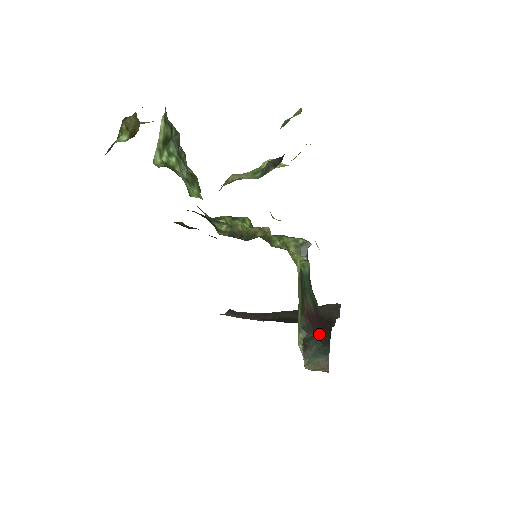
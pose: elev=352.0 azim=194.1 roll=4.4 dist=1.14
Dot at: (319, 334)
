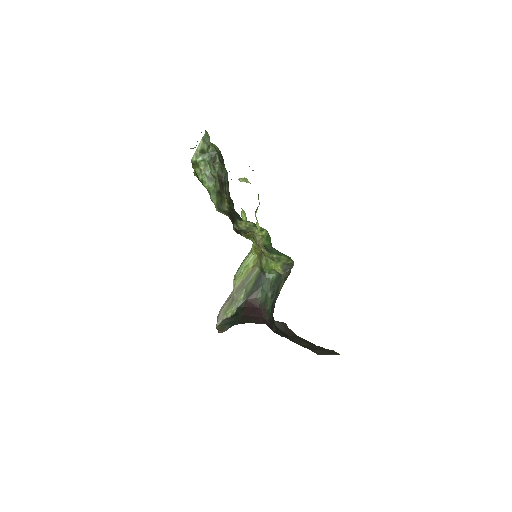
Dot at: (244, 316)
